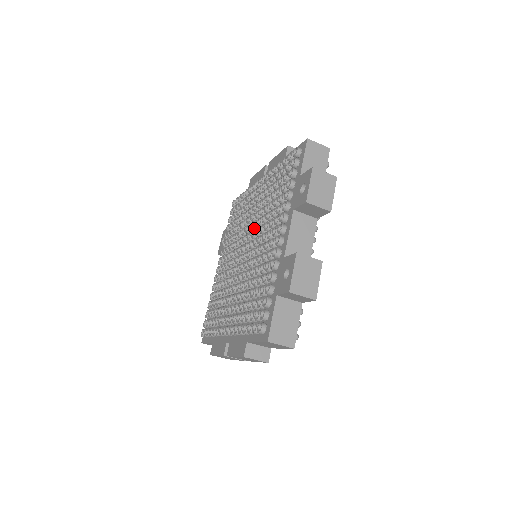
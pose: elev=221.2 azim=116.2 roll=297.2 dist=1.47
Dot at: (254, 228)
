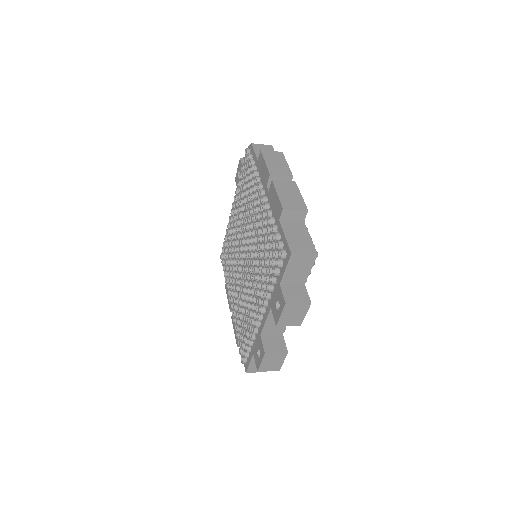
Dot at: (251, 250)
